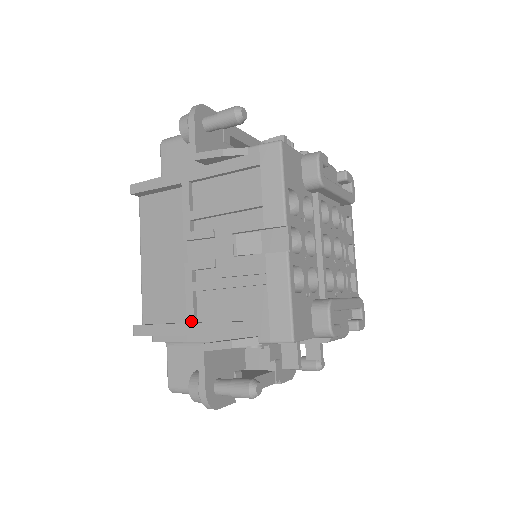
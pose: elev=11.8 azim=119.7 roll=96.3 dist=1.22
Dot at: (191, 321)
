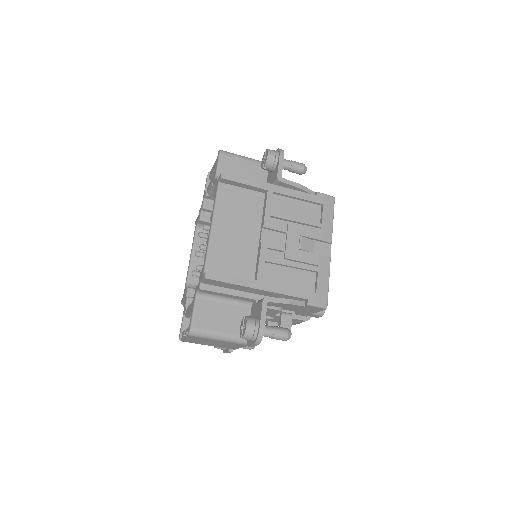
Dot at: (261, 280)
